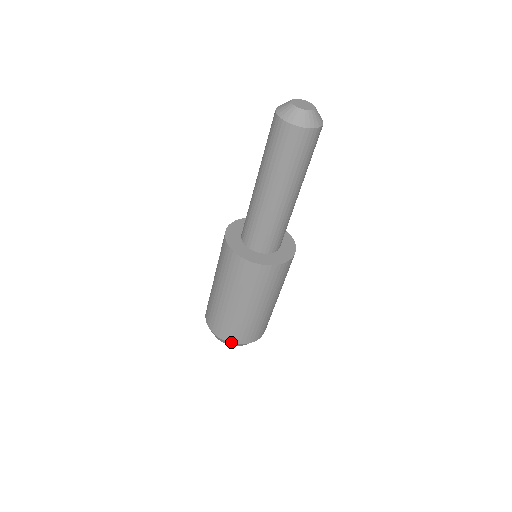
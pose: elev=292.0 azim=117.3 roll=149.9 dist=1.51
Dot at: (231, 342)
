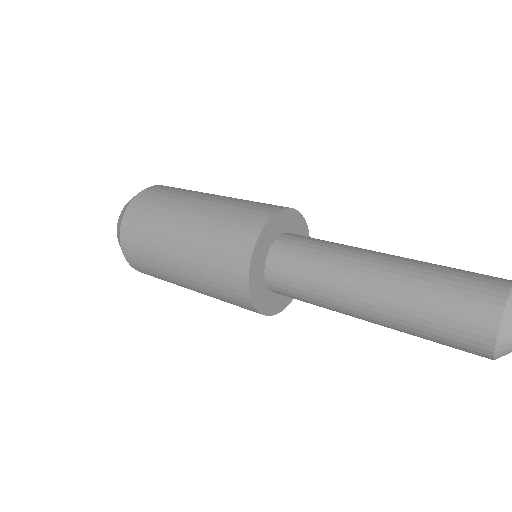
Dot at: (129, 263)
